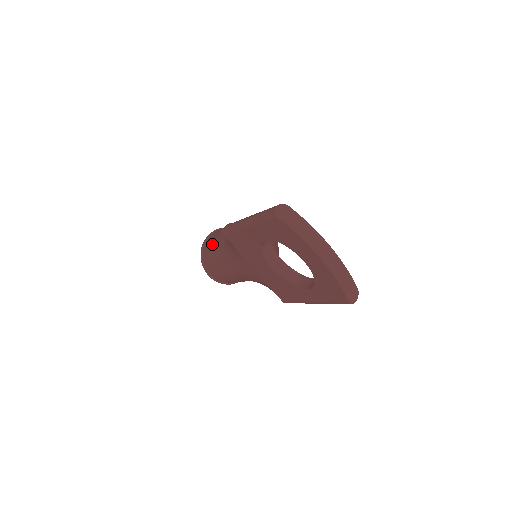
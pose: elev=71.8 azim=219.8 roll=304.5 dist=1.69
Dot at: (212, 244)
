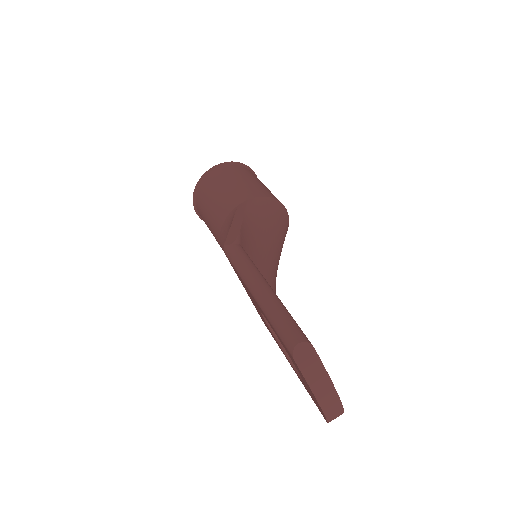
Dot at: (212, 195)
